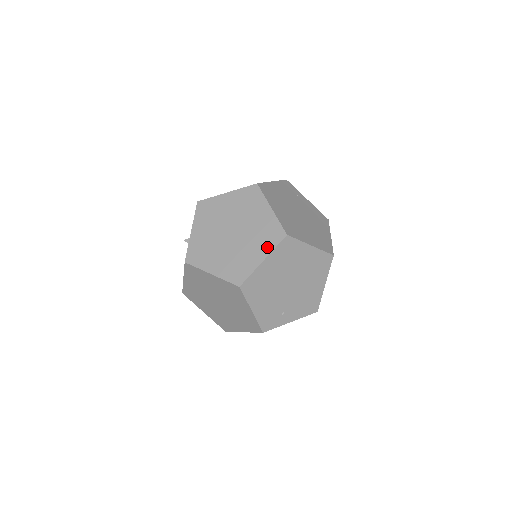
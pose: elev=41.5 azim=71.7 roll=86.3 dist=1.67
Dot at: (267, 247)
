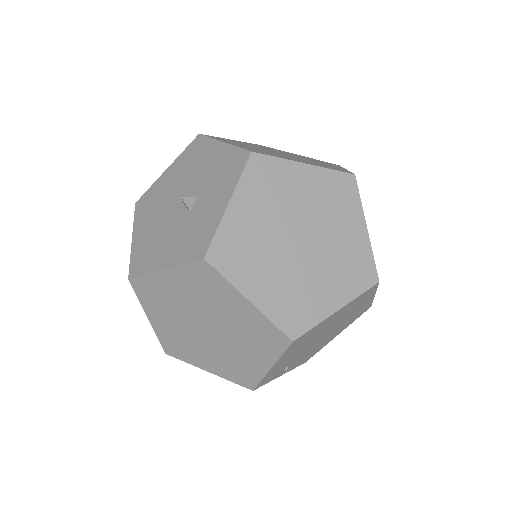
Dot at: (348, 290)
